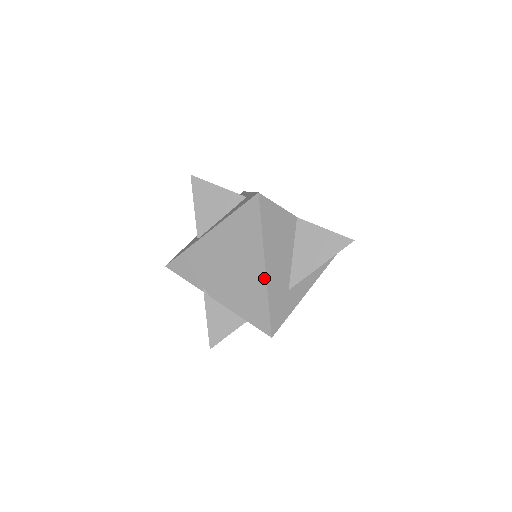
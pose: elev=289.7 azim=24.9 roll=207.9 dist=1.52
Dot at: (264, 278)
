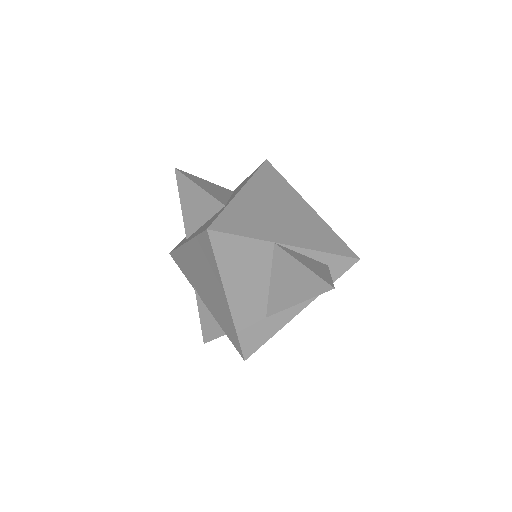
Dot at: (229, 310)
